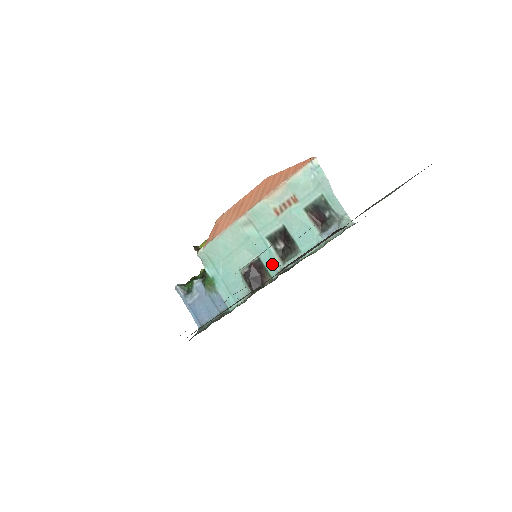
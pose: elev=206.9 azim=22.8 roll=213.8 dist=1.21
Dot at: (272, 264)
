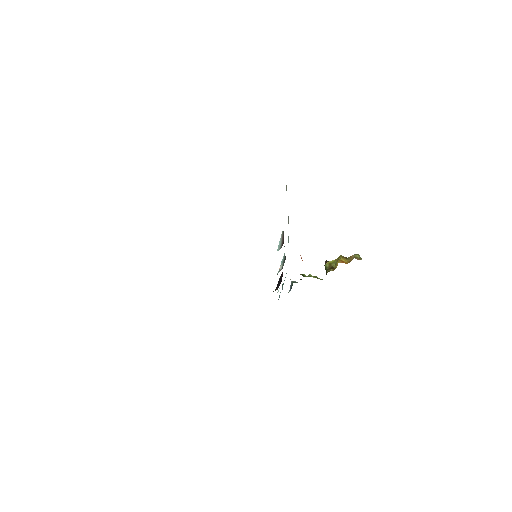
Dot at: occluded
